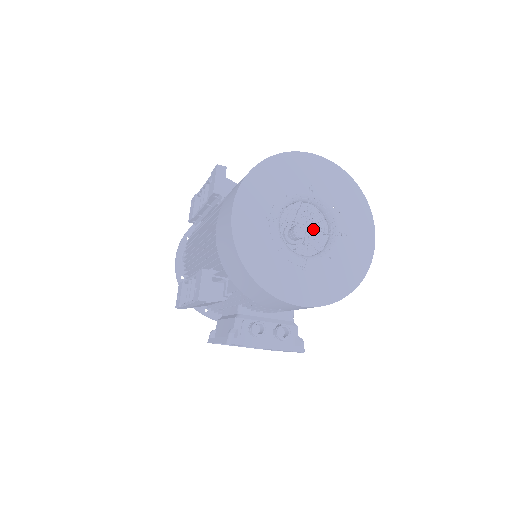
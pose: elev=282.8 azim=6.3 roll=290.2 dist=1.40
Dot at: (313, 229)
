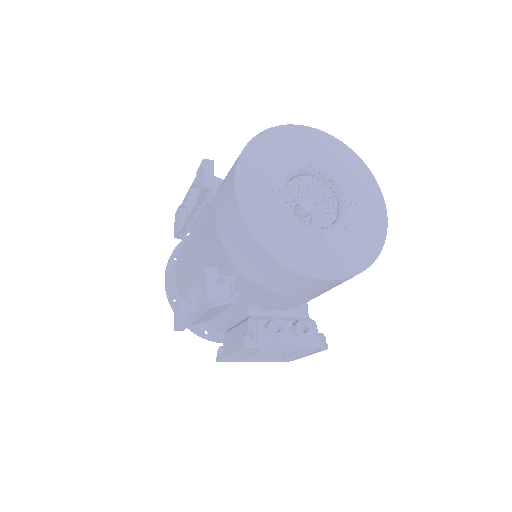
Dot at: (318, 207)
